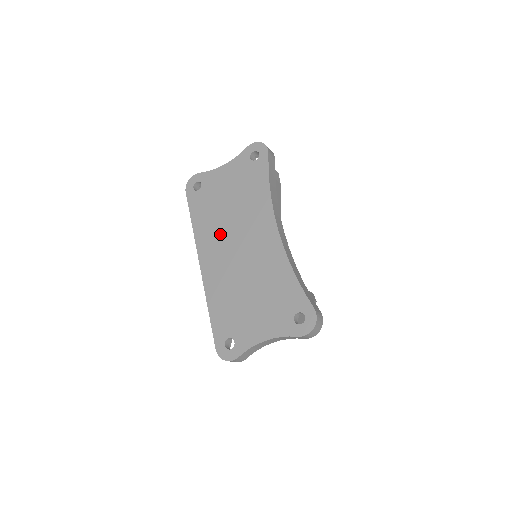
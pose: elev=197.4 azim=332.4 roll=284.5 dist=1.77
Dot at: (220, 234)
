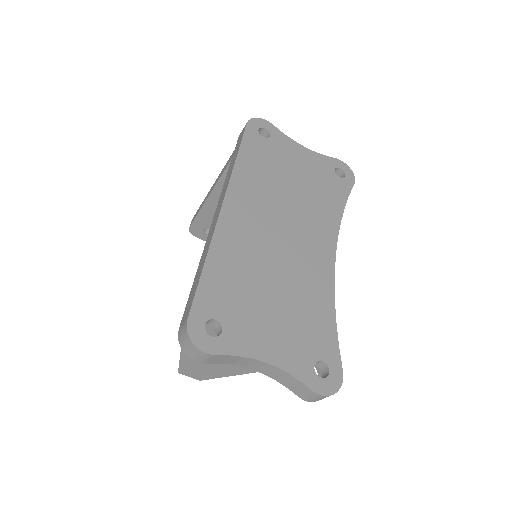
Dot at: (267, 199)
